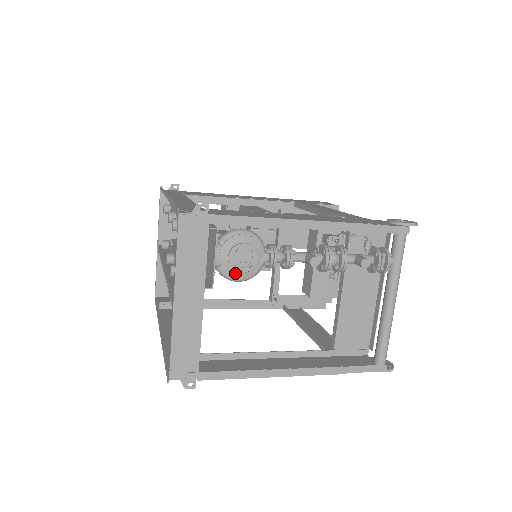
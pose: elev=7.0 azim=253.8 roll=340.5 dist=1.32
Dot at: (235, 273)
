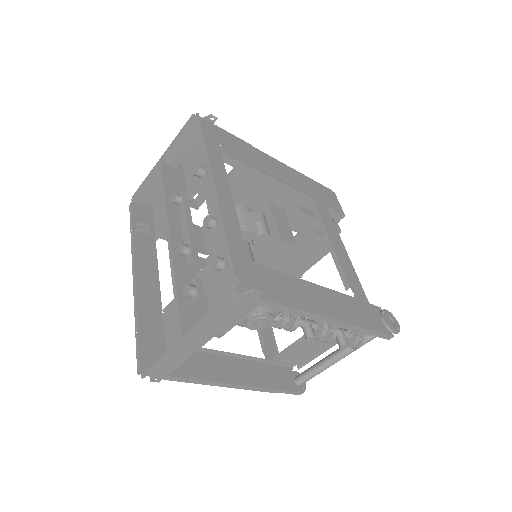
Dot at: (244, 324)
